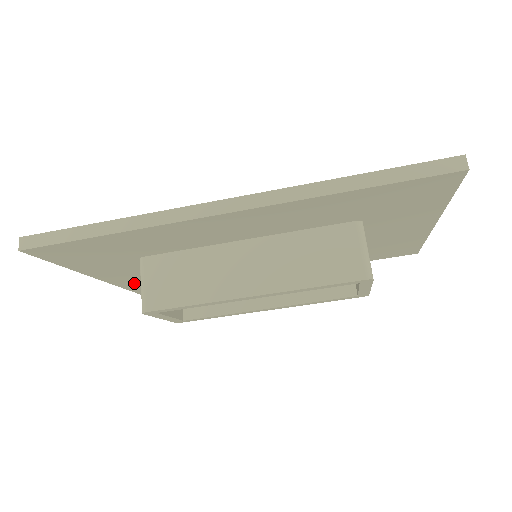
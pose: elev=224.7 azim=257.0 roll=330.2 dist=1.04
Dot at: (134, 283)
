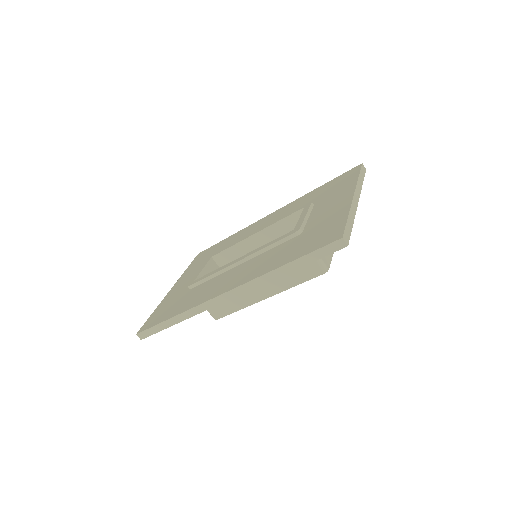
Dot at: occluded
